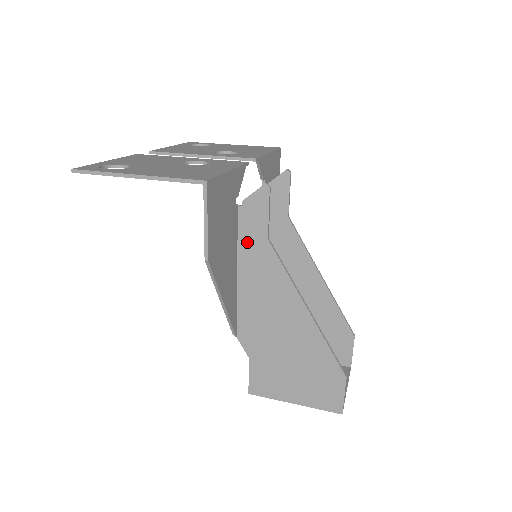
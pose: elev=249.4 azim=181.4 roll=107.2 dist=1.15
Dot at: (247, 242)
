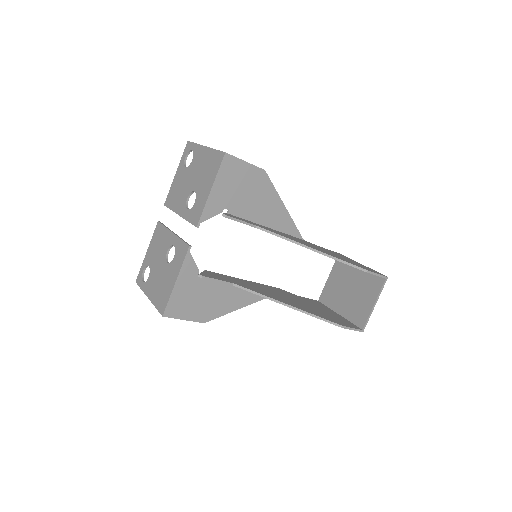
Dot at: occluded
